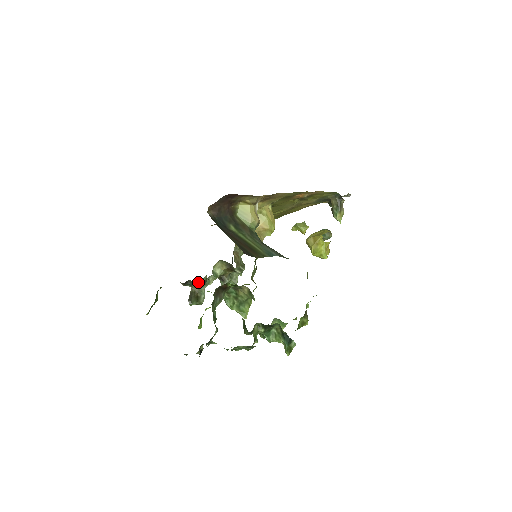
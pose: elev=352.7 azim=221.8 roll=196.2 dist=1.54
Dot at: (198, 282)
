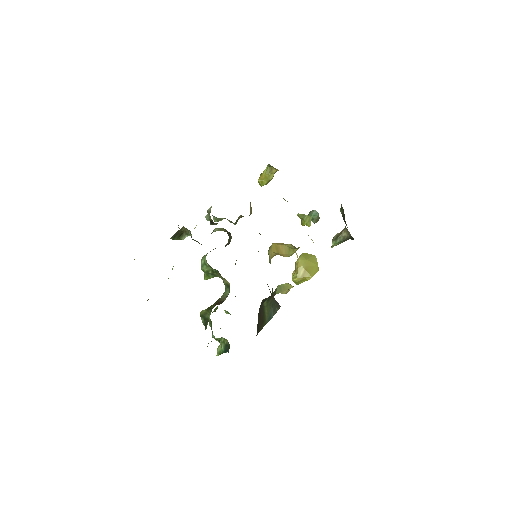
Dot at: (195, 240)
